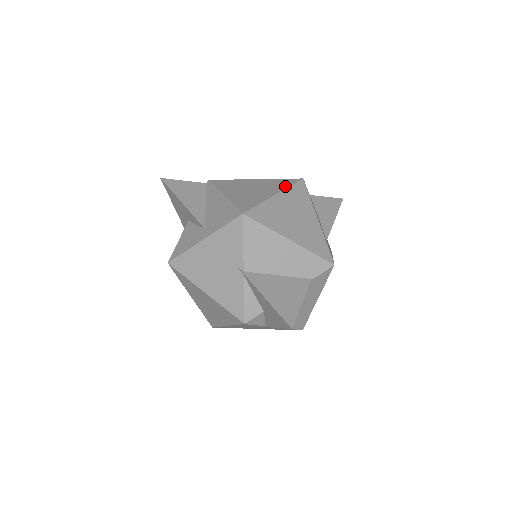
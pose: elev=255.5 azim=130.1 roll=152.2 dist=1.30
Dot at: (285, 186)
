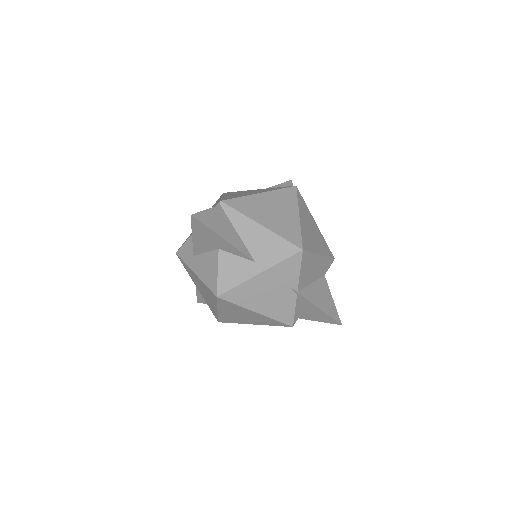
Dot at: (295, 201)
